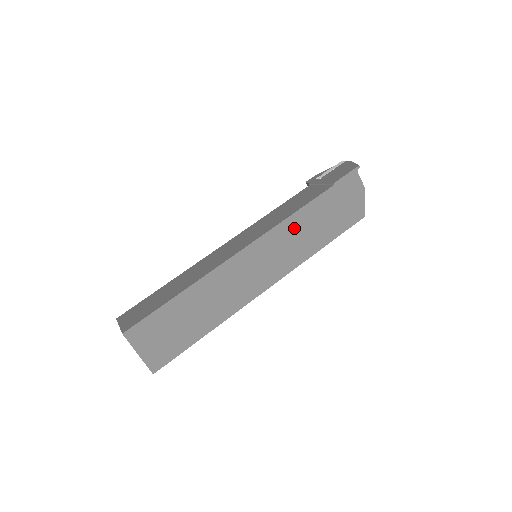
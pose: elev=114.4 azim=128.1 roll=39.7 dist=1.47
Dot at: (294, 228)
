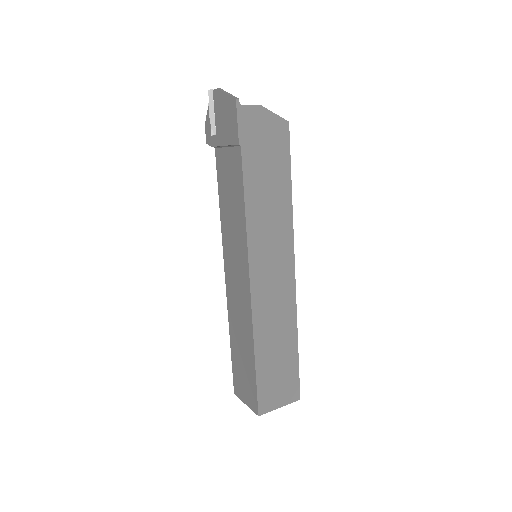
Dot at: (258, 217)
